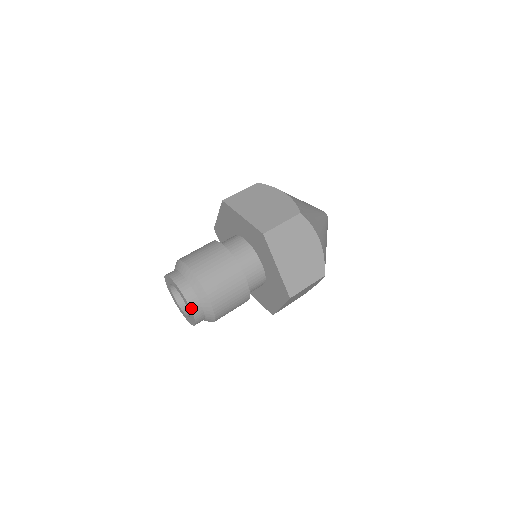
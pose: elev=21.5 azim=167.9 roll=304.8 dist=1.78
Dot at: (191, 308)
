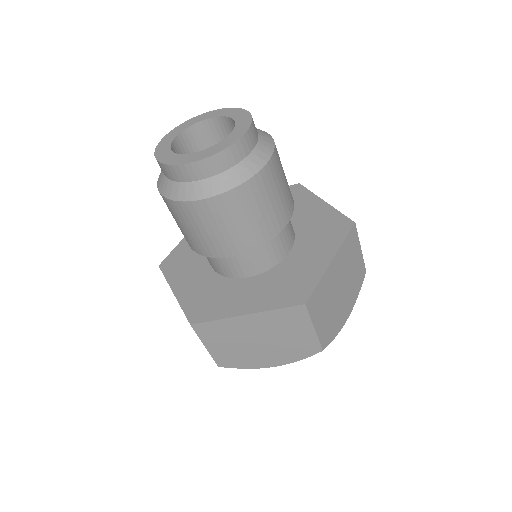
Dot at: (241, 139)
